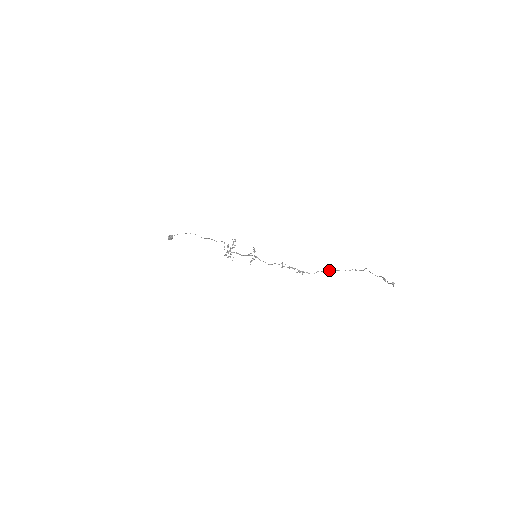
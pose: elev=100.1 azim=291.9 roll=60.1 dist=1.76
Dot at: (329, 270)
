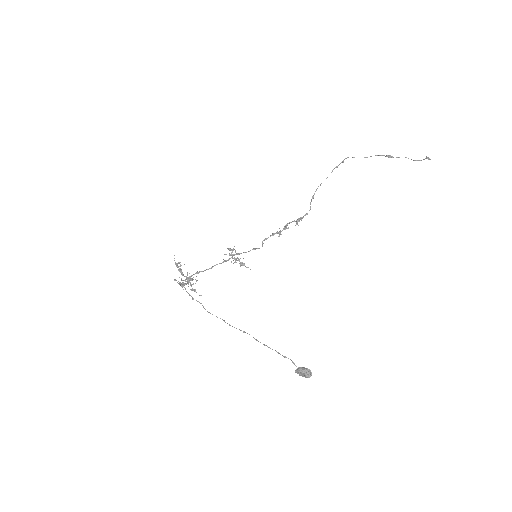
Dot at: occluded
